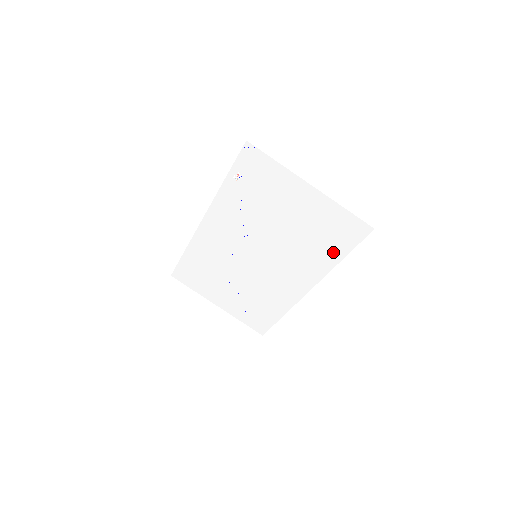
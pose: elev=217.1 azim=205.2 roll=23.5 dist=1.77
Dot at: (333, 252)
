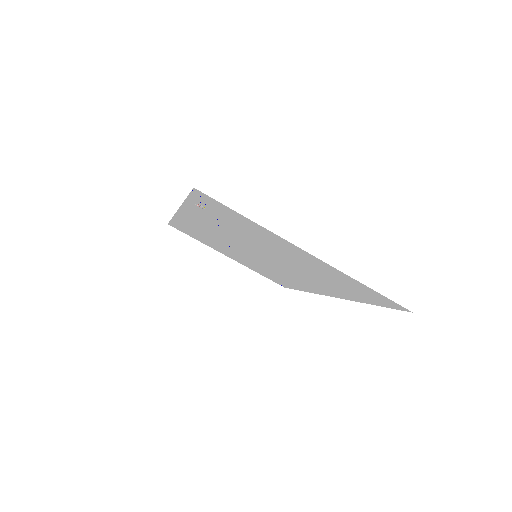
Dot at: (354, 296)
